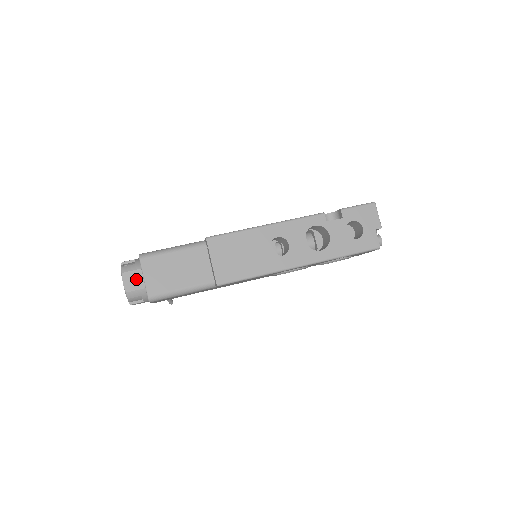
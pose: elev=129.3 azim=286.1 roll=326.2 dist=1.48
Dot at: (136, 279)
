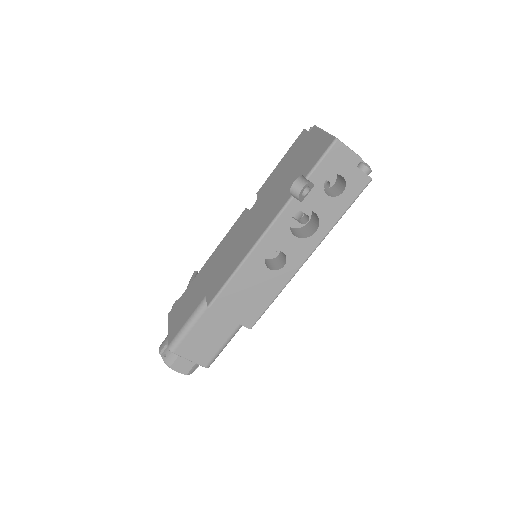
Dot at: (184, 363)
